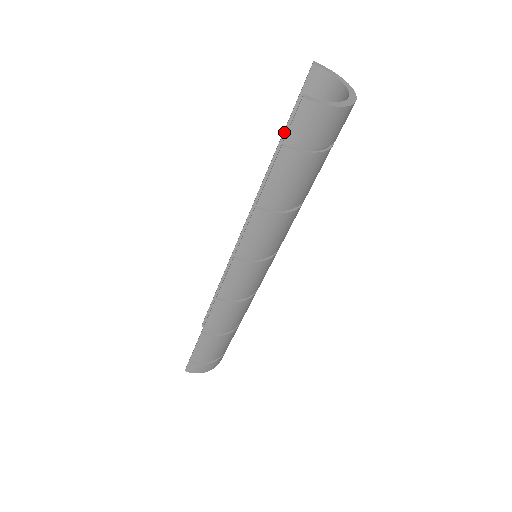
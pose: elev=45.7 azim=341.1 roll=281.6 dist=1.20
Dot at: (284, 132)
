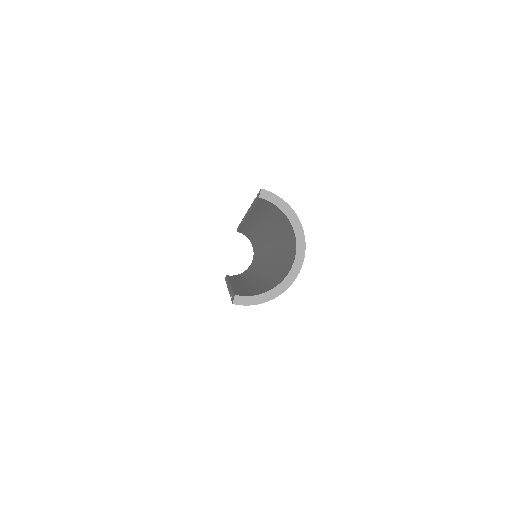
Dot at: (252, 208)
